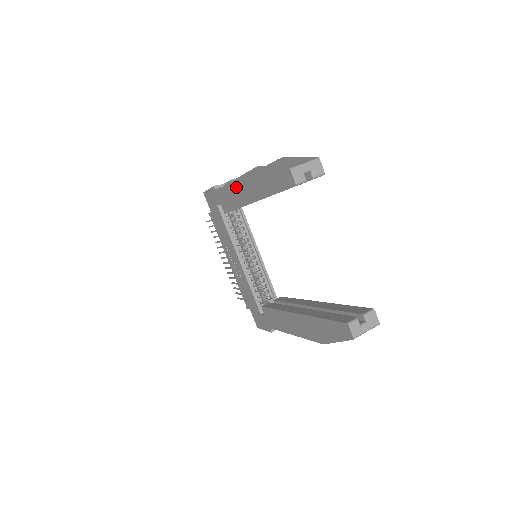
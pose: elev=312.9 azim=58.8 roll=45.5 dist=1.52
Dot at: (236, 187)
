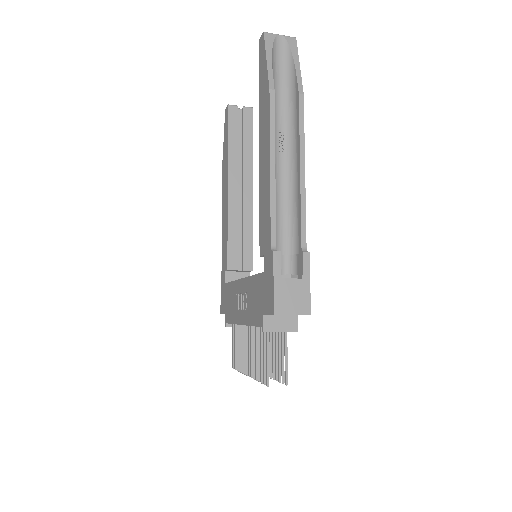
Dot at: (223, 213)
